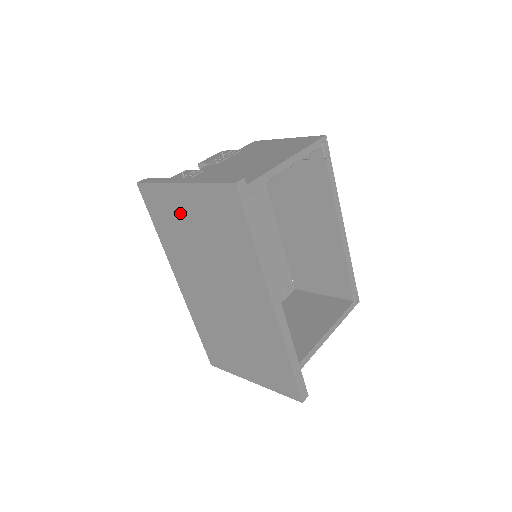
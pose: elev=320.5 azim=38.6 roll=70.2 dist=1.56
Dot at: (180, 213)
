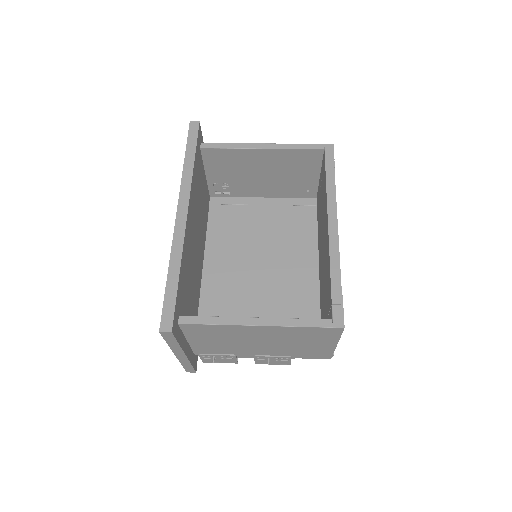
Dot at: occluded
